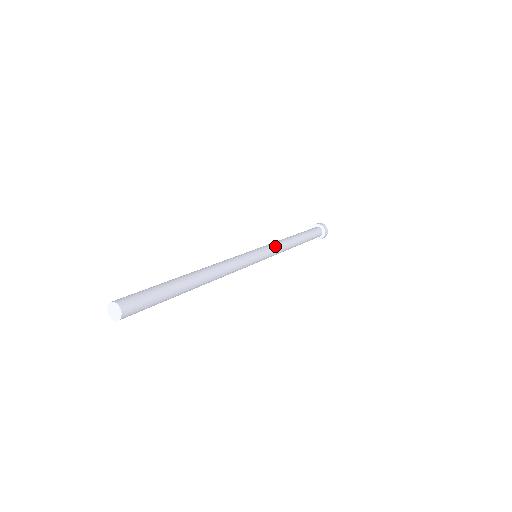
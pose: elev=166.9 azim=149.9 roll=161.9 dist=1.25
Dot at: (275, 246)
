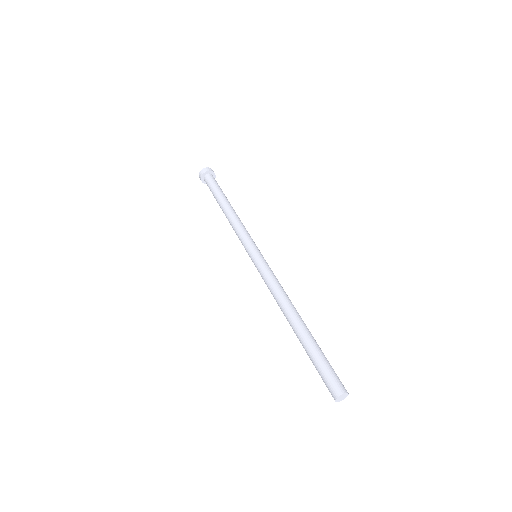
Dot at: (246, 233)
